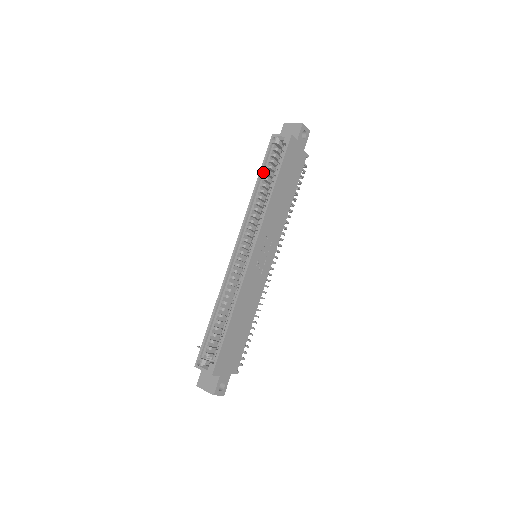
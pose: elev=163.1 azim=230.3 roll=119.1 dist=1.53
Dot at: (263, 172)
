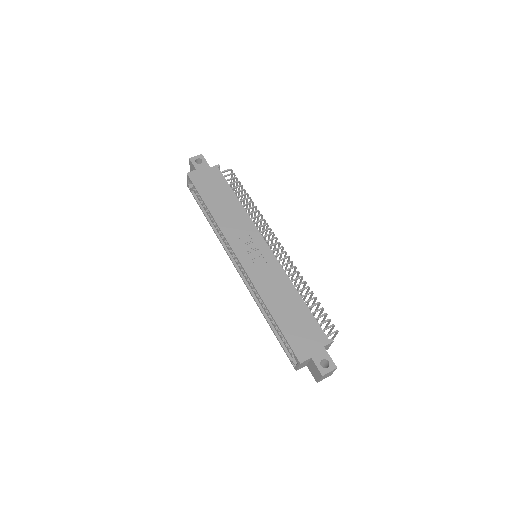
Dot at: (204, 210)
